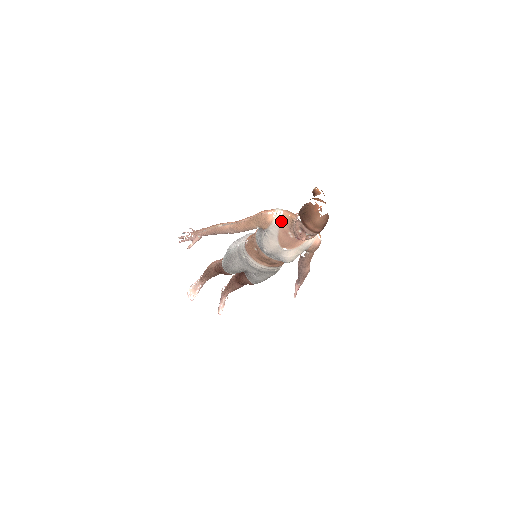
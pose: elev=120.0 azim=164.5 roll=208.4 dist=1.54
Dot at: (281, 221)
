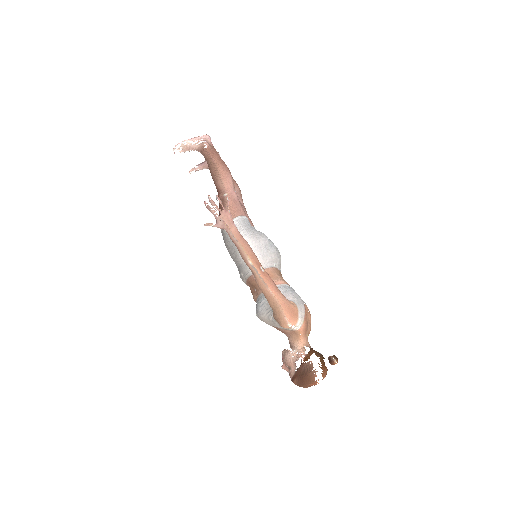
Dot at: (290, 330)
